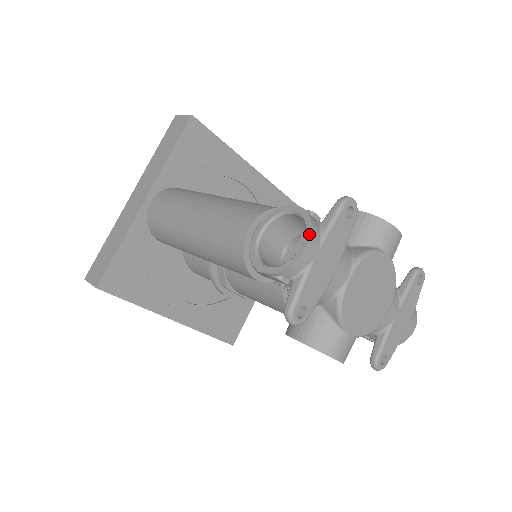
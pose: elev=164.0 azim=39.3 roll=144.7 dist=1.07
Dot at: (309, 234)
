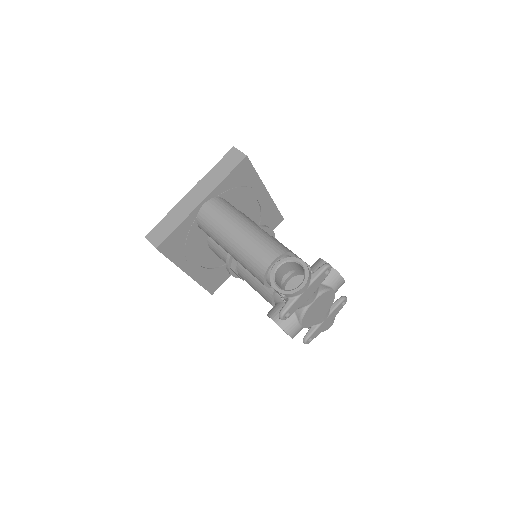
Dot at: (306, 281)
